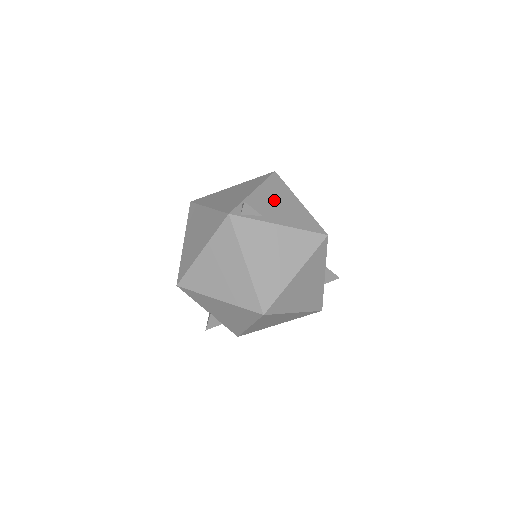
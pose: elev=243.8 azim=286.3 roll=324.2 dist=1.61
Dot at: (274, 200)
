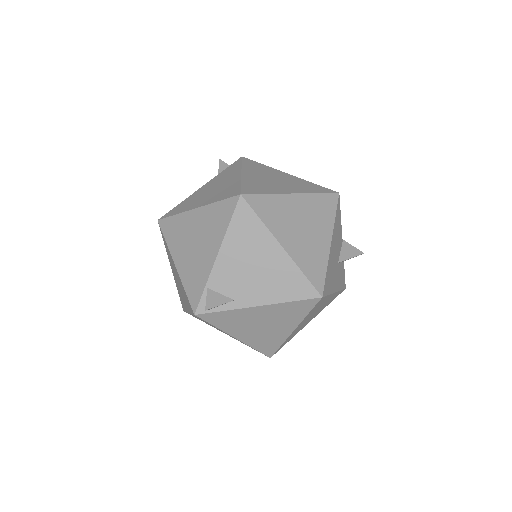
Dot at: (246, 262)
